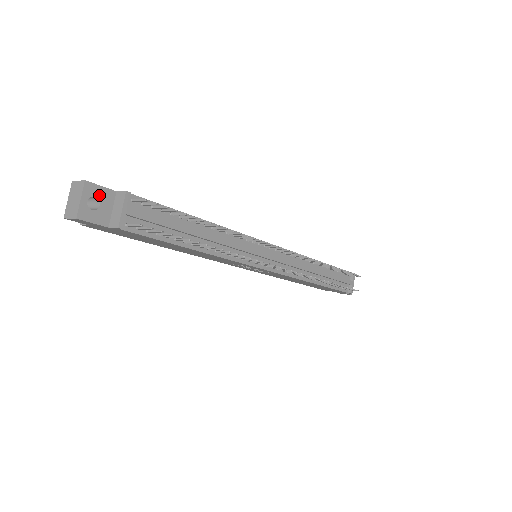
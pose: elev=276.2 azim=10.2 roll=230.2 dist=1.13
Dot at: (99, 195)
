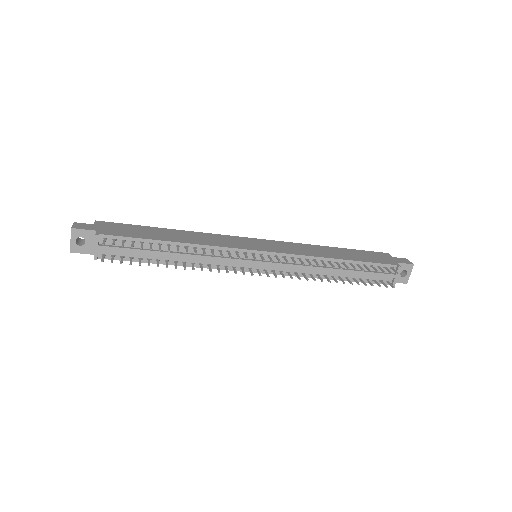
Dot at: (84, 235)
